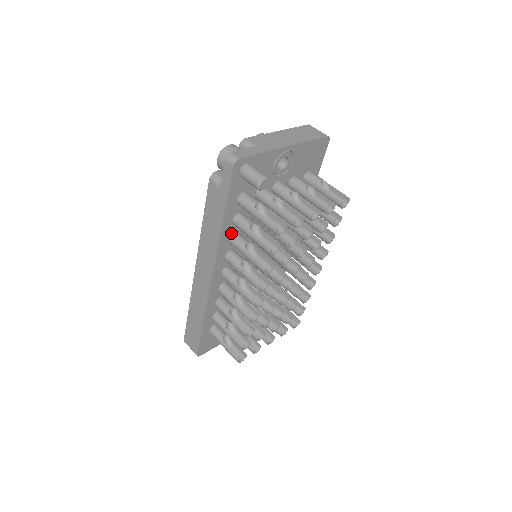
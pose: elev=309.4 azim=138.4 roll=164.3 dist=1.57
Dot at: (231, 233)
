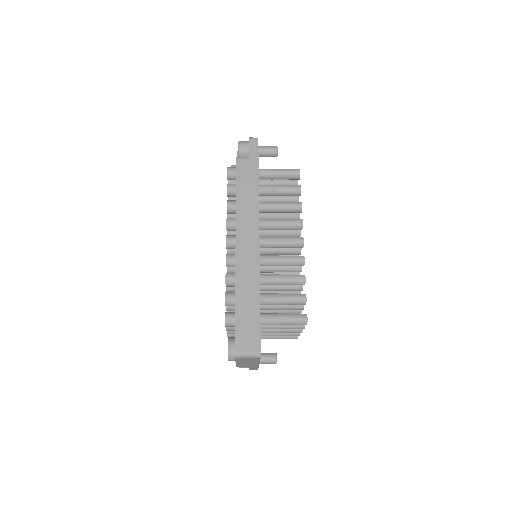
Dot at: occluded
